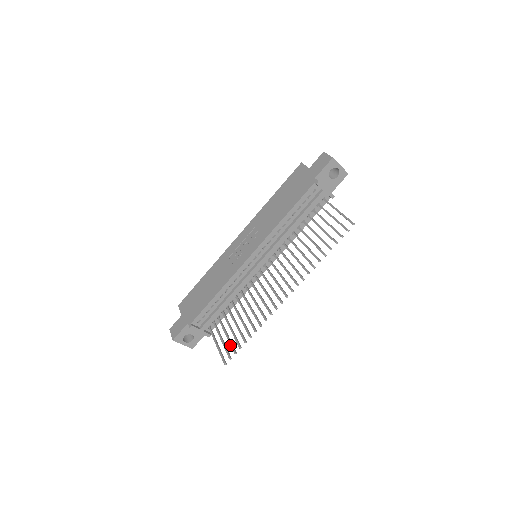
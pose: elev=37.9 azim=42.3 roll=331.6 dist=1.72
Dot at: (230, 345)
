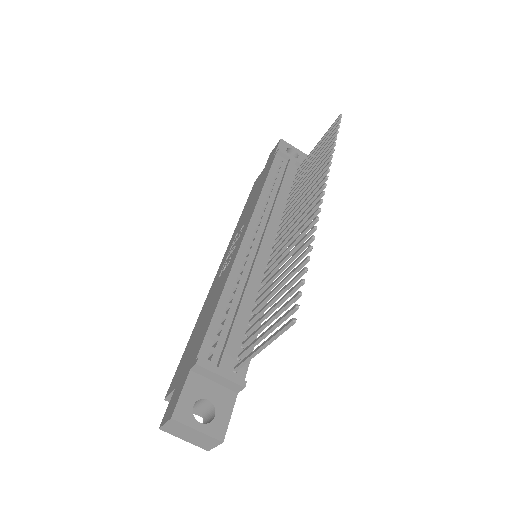
Dot at: (283, 306)
